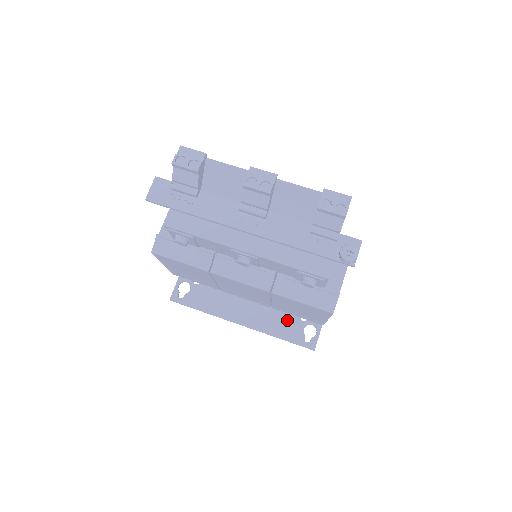
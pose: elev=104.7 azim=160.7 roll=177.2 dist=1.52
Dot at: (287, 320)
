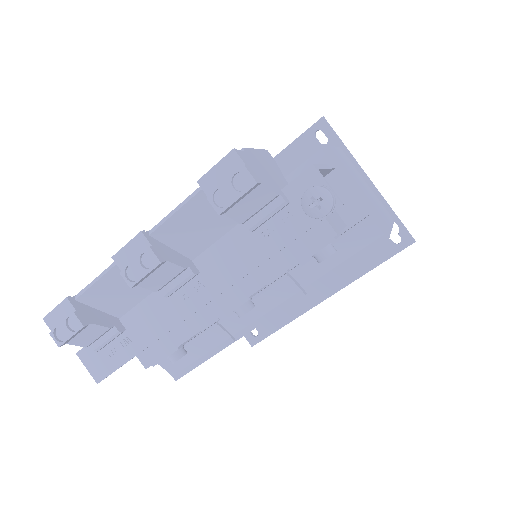
Dot at: occluded
